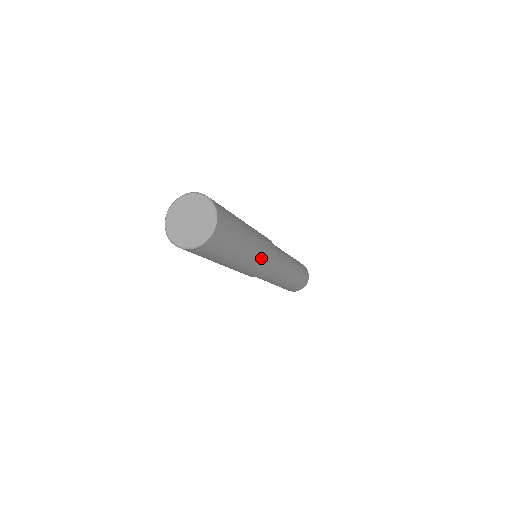
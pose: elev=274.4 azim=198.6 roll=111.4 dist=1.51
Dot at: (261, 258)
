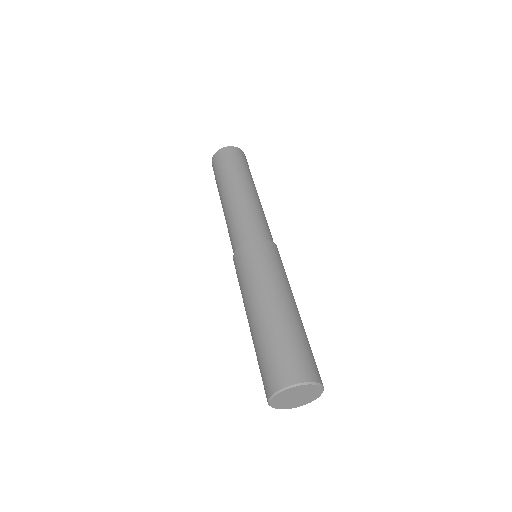
Dot at: occluded
